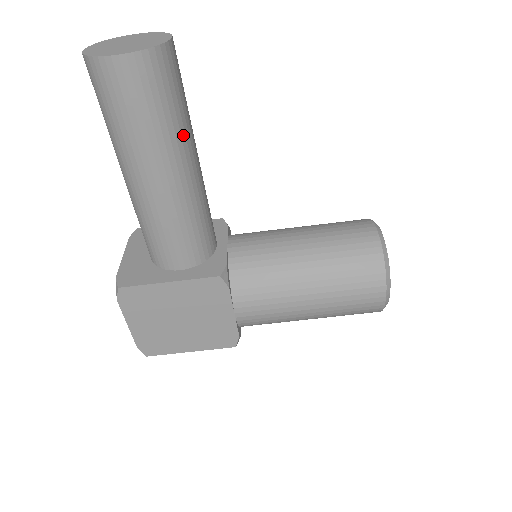
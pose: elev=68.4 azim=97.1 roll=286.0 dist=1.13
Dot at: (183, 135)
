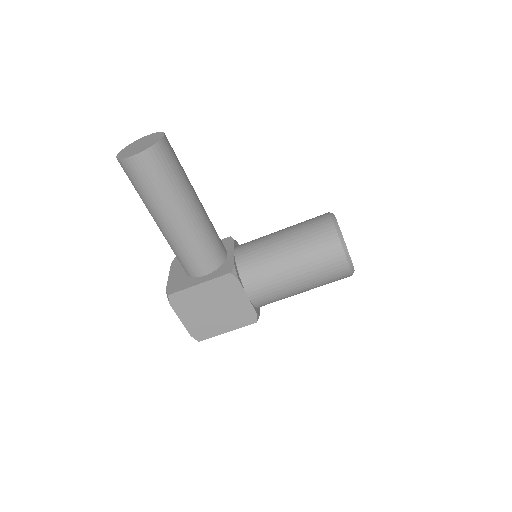
Dot at: (184, 189)
